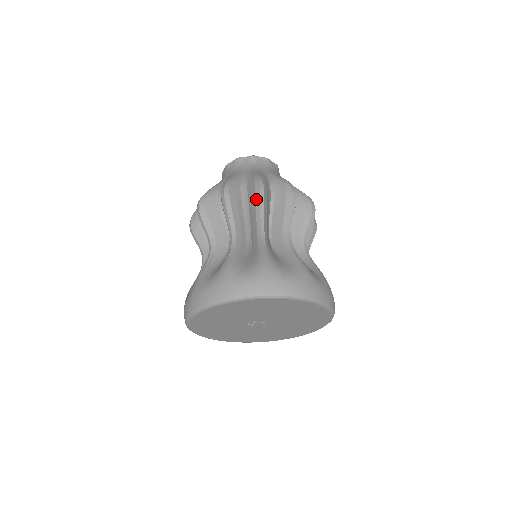
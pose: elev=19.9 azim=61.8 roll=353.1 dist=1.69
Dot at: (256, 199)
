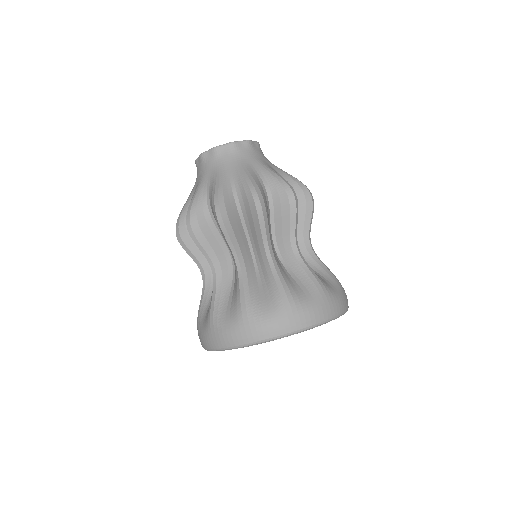
Dot at: (192, 238)
